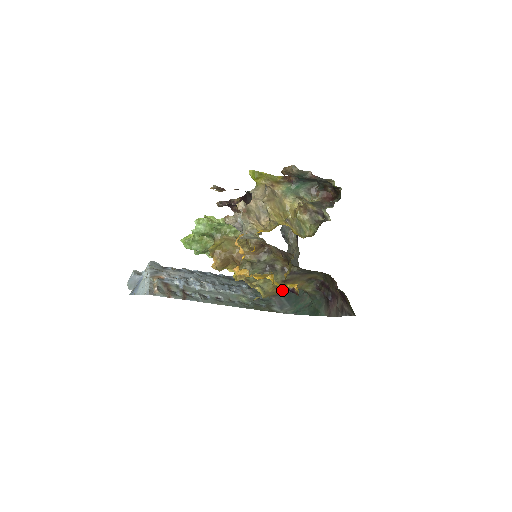
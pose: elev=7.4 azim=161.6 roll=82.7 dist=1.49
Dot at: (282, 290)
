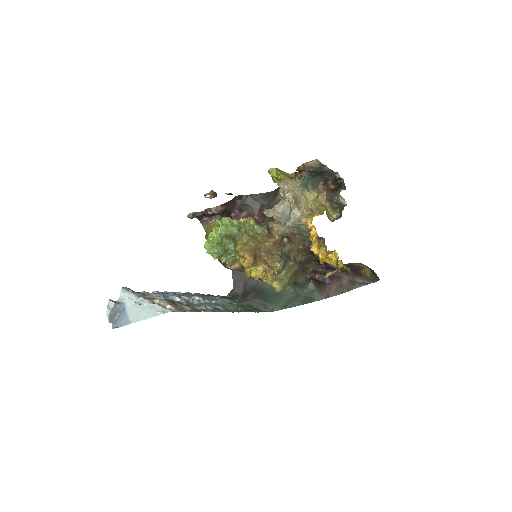
Dot at: (291, 281)
